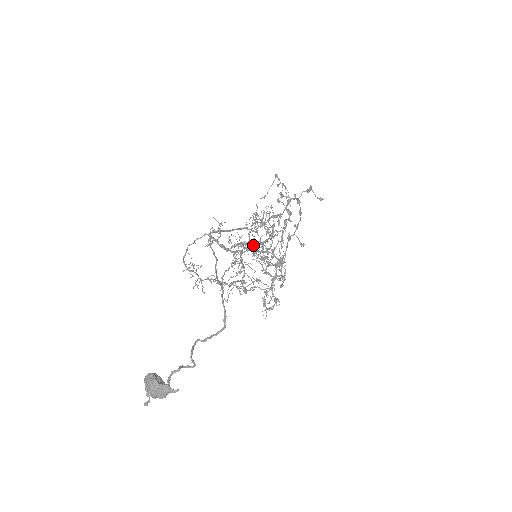
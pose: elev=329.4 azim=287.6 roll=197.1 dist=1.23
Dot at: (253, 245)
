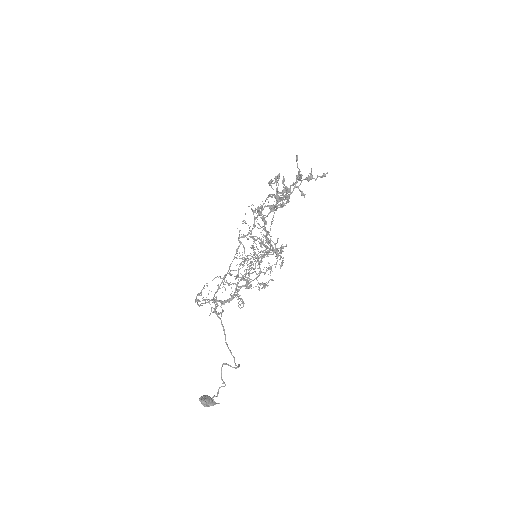
Dot at: (252, 247)
